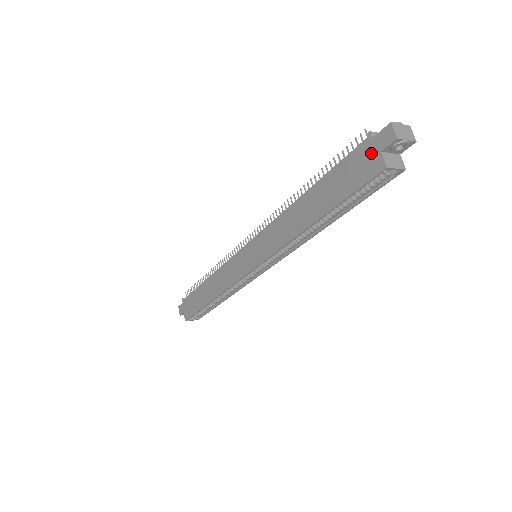
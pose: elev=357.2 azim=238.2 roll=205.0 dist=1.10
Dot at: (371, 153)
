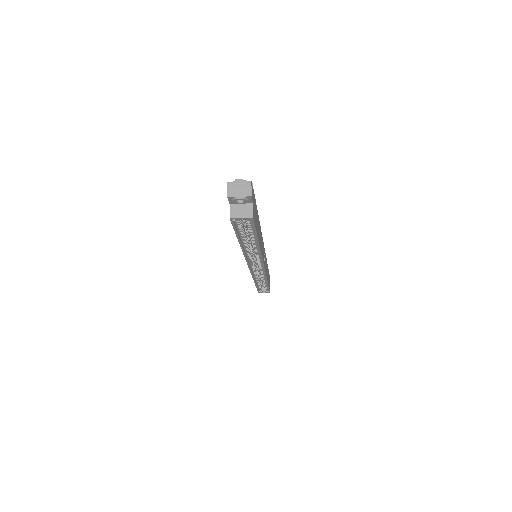
Dot at: occluded
